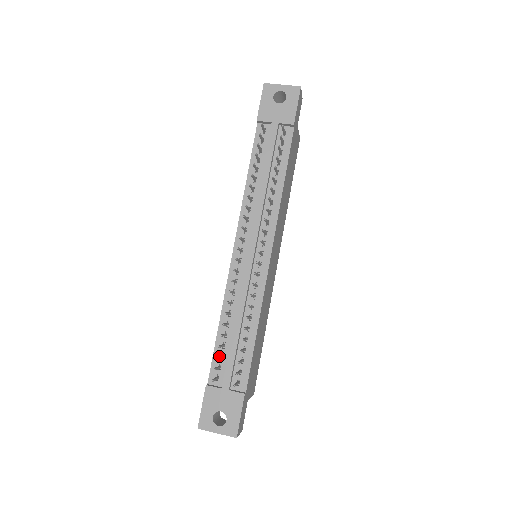
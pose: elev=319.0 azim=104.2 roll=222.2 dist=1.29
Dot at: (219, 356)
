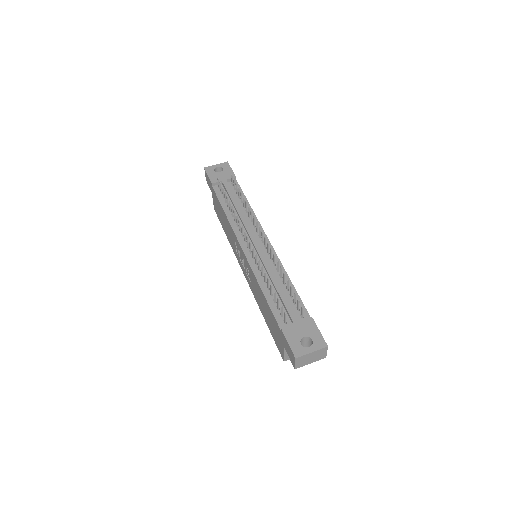
Dot at: (278, 301)
